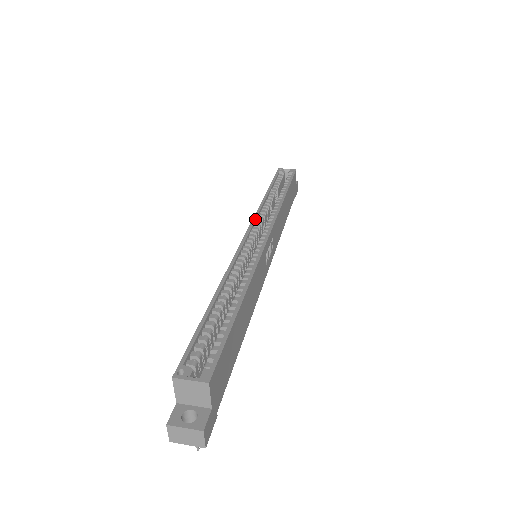
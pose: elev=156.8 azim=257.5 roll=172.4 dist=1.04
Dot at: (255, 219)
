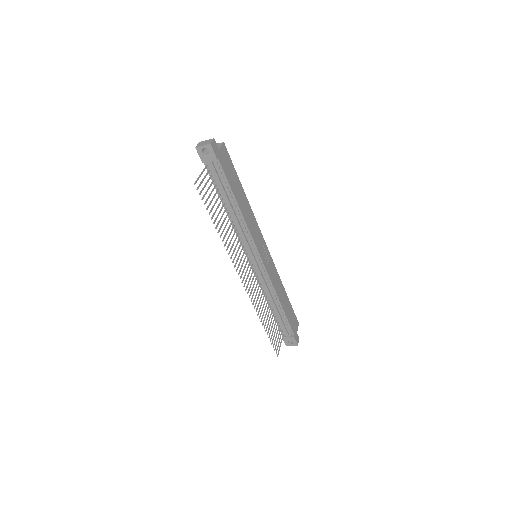
Dot at: occluded
